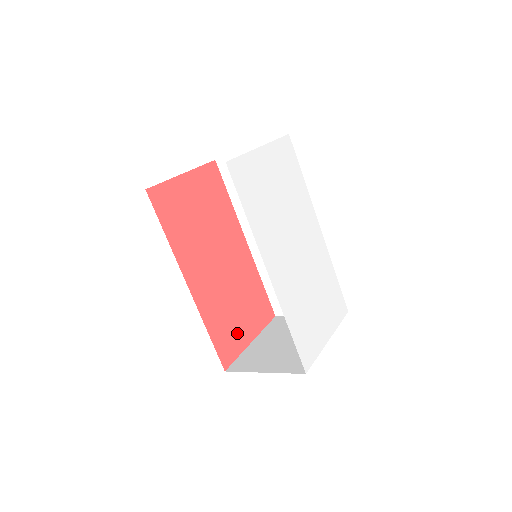
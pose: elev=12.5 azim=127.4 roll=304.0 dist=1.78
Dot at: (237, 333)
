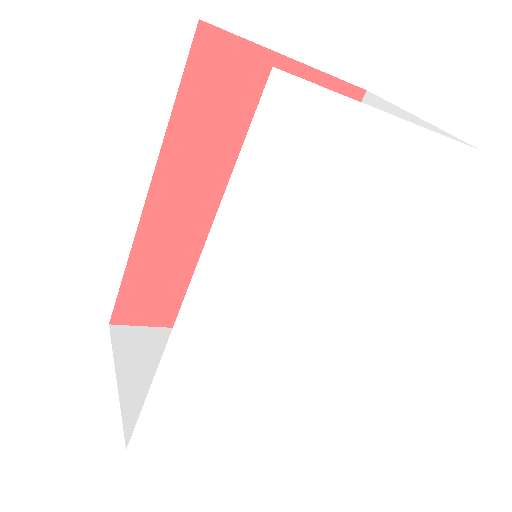
Dot at: (171, 304)
